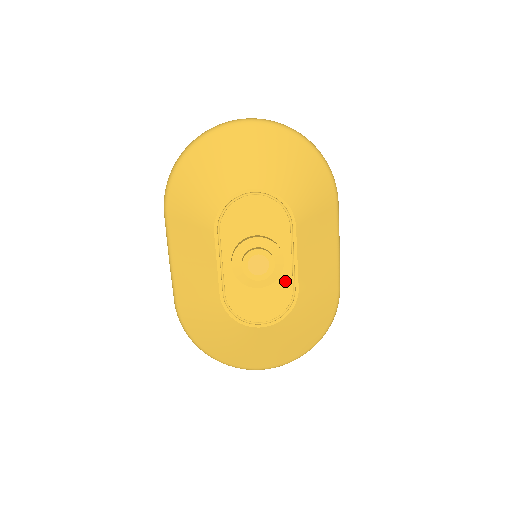
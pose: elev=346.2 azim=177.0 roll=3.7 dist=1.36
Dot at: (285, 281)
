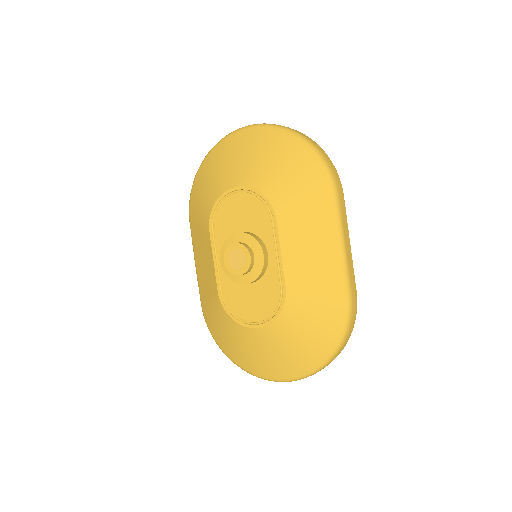
Dot at: (272, 279)
